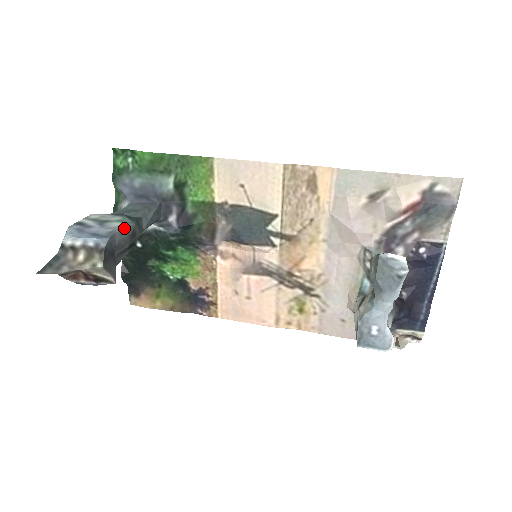
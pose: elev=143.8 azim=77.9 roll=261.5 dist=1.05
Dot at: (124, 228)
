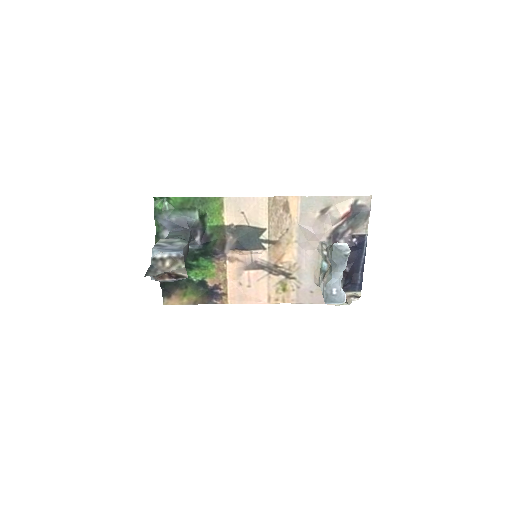
Dot at: (185, 245)
